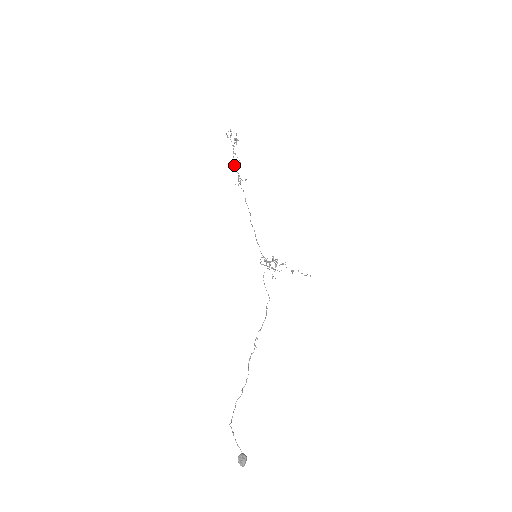
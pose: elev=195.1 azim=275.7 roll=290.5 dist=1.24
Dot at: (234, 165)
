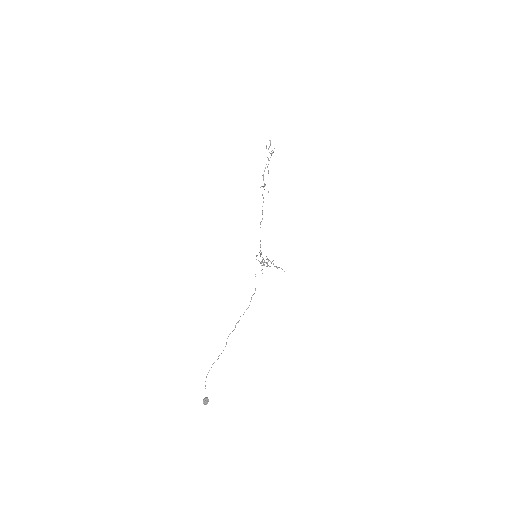
Dot at: (263, 175)
